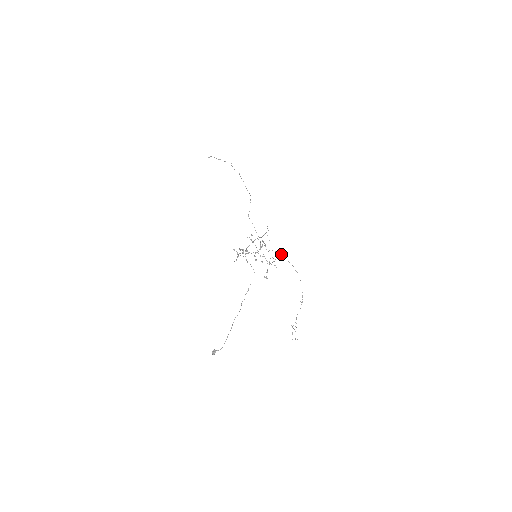
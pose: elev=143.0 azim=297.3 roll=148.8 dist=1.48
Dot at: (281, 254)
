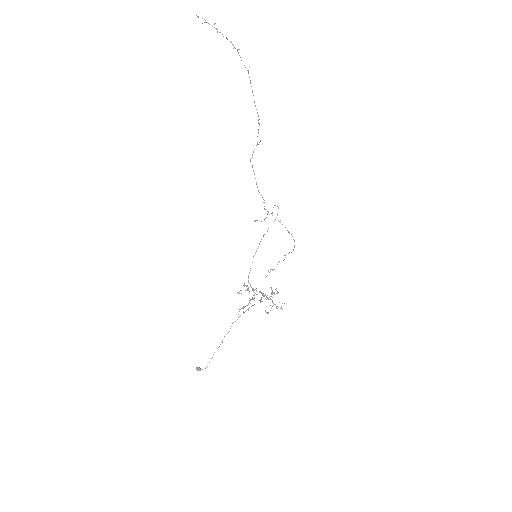
Dot at: (282, 224)
